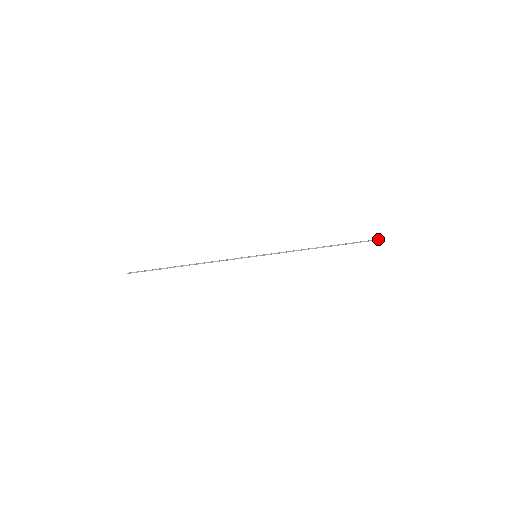
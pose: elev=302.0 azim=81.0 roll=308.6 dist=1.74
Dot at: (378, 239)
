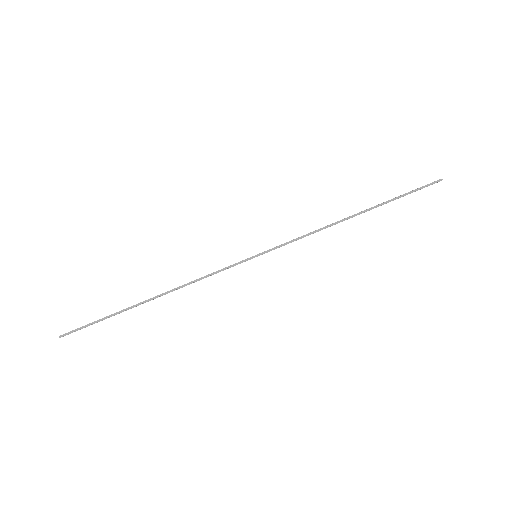
Dot at: occluded
